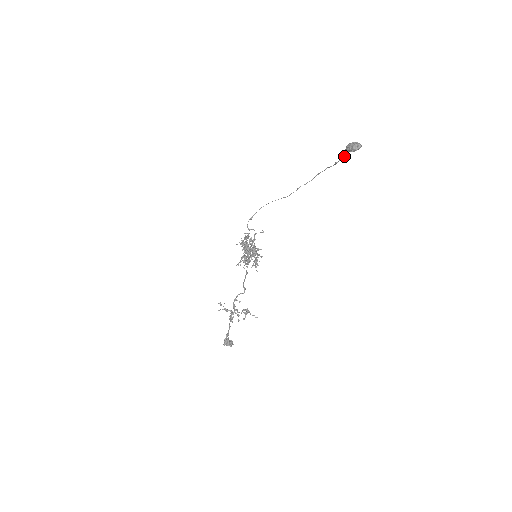
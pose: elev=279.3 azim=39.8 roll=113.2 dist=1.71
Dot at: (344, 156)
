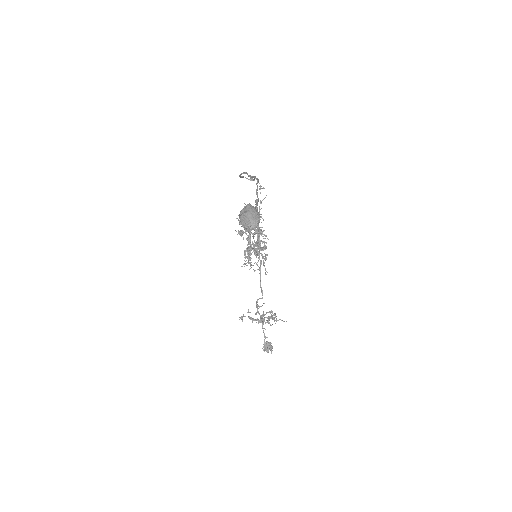
Dot at: occluded
